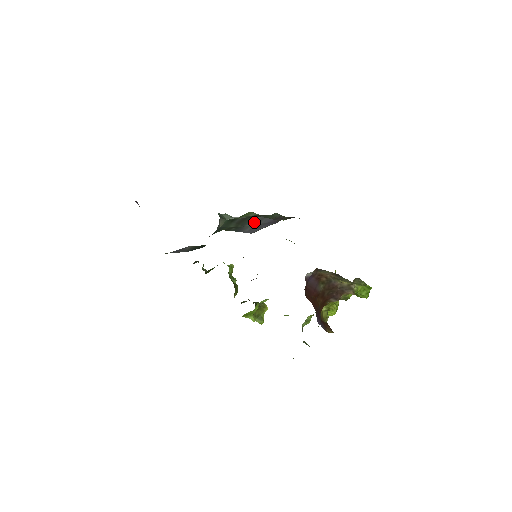
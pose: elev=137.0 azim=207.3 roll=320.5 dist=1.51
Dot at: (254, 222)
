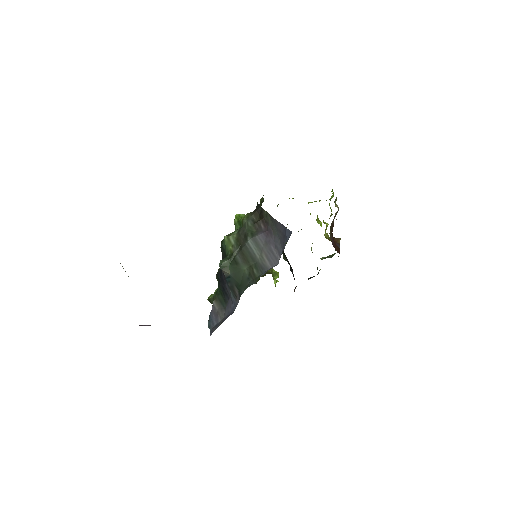
Dot at: (256, 250)
